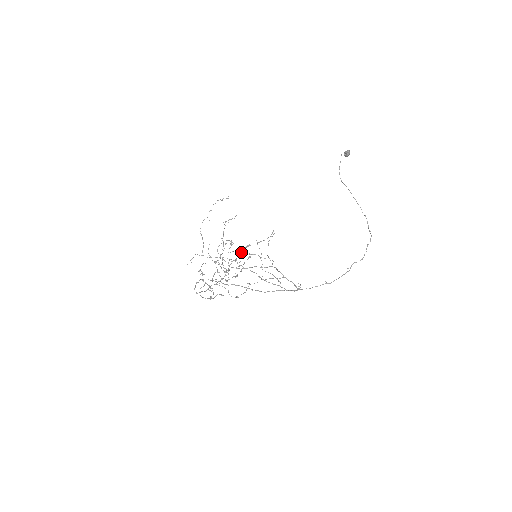
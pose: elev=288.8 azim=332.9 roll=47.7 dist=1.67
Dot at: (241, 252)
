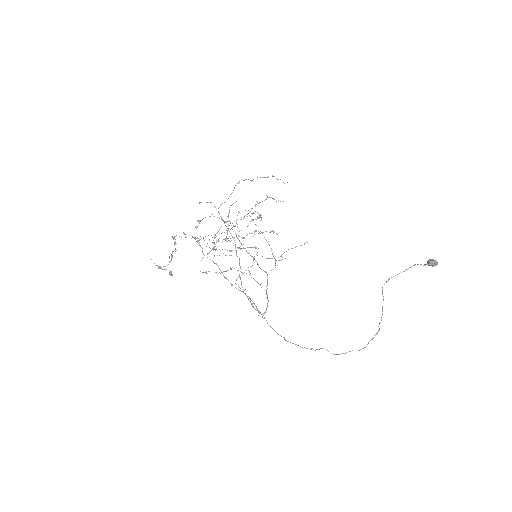
Dot at: (259, 233)
